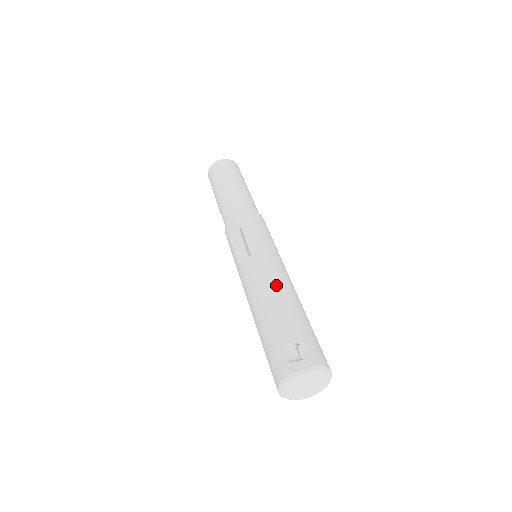
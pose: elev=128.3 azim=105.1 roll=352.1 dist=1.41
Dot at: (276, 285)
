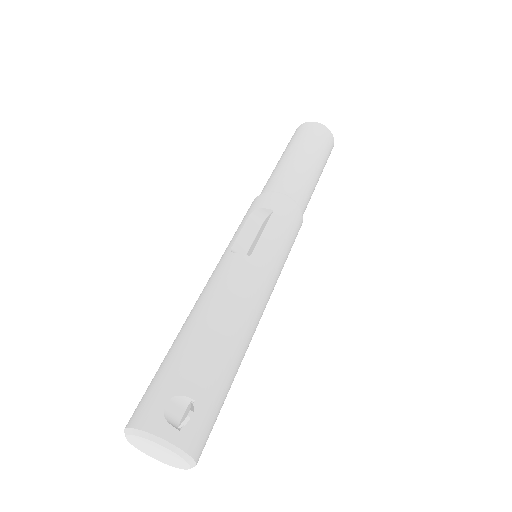
Dot at: (240, 314)
